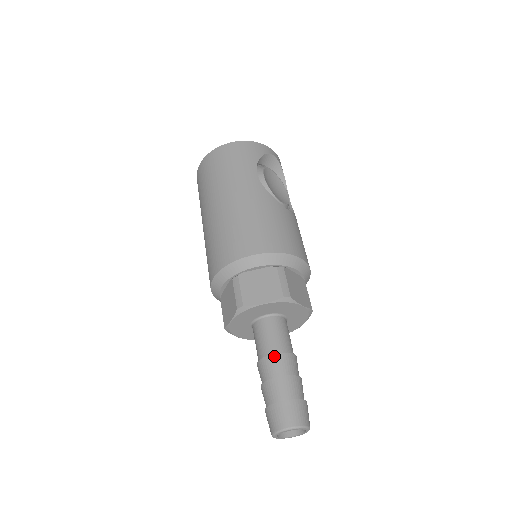
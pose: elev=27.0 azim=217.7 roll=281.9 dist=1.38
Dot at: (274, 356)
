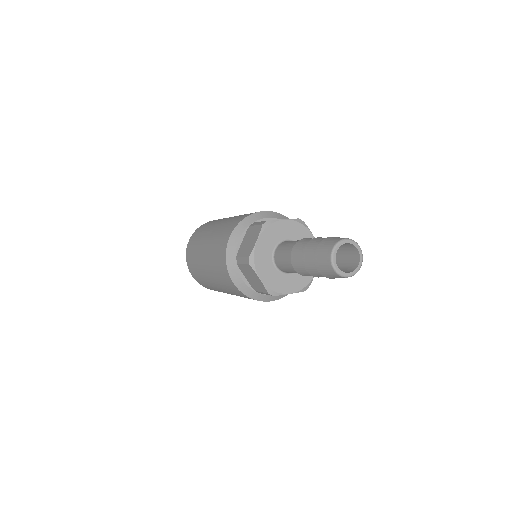
Dot at: (306, 238)
